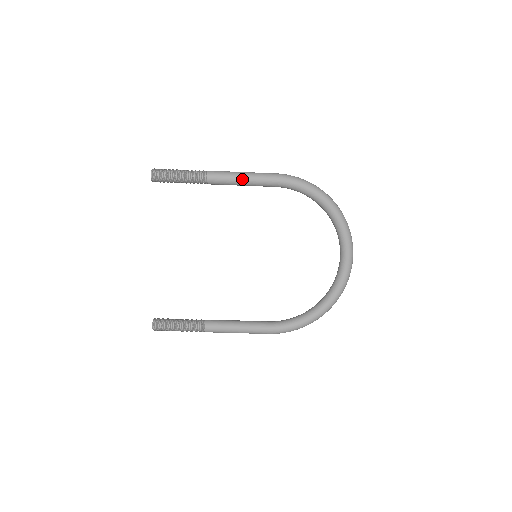
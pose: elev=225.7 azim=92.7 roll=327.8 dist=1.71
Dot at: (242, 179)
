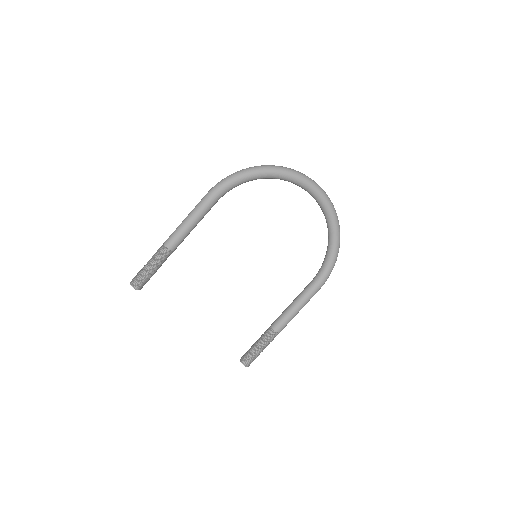
Dot at: (191, 224)
